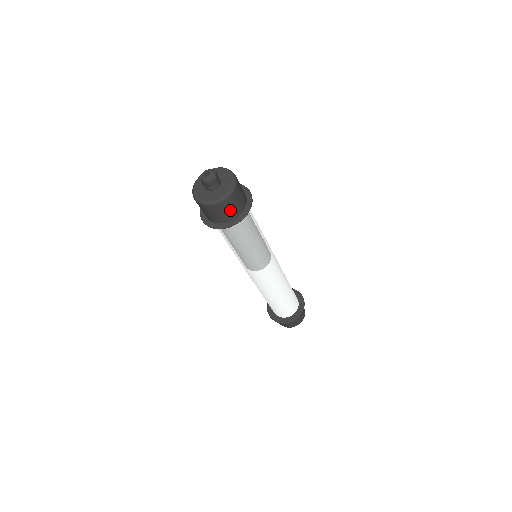
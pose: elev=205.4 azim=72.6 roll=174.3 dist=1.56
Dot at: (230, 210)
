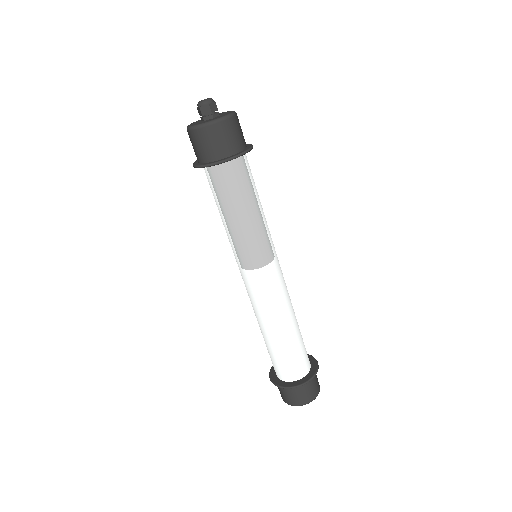
Dot at: (212, 144)
